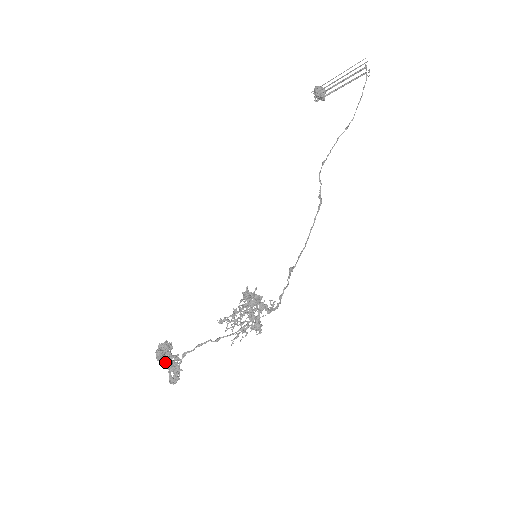
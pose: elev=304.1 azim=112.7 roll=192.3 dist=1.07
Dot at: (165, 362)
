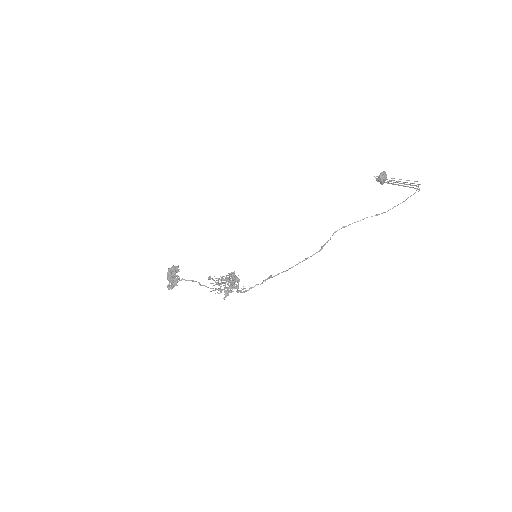
Dot at: (169, 277)
